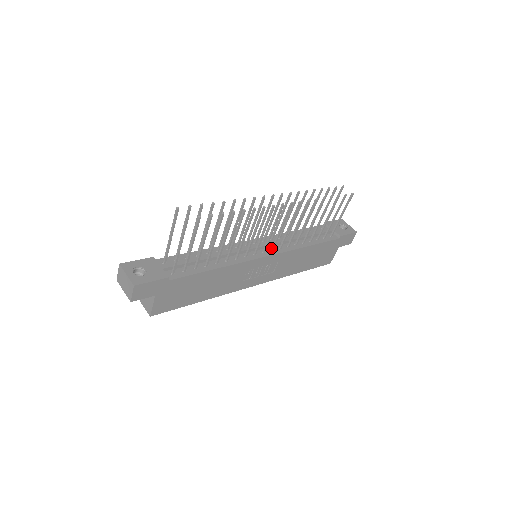
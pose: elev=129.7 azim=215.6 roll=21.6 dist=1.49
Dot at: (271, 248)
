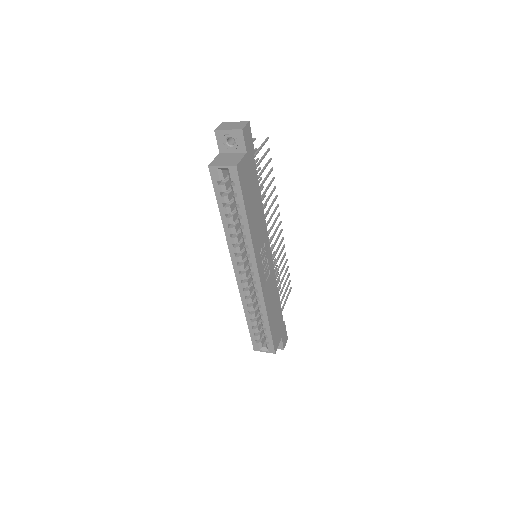
Dot at: occluded
